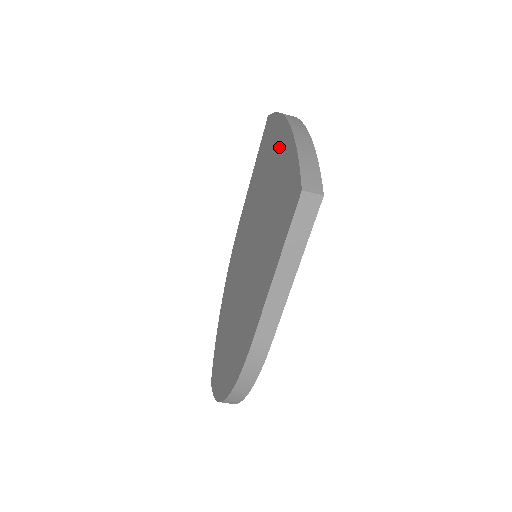
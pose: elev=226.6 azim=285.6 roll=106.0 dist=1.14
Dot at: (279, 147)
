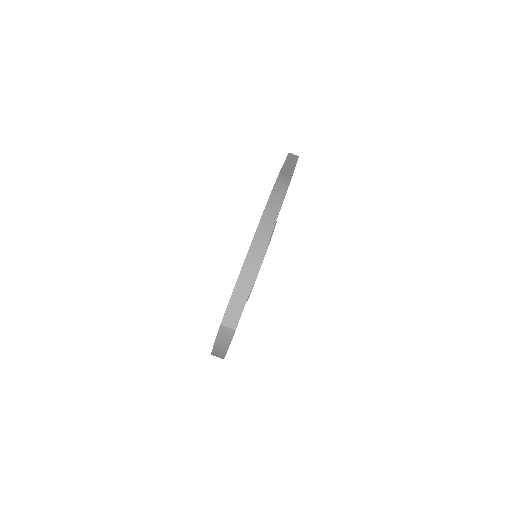
Dot at: occluded
